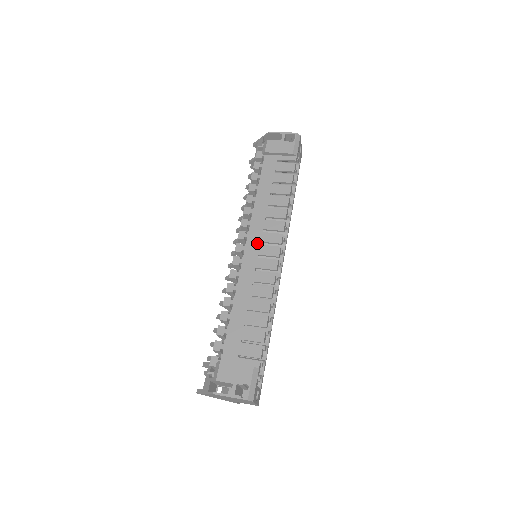
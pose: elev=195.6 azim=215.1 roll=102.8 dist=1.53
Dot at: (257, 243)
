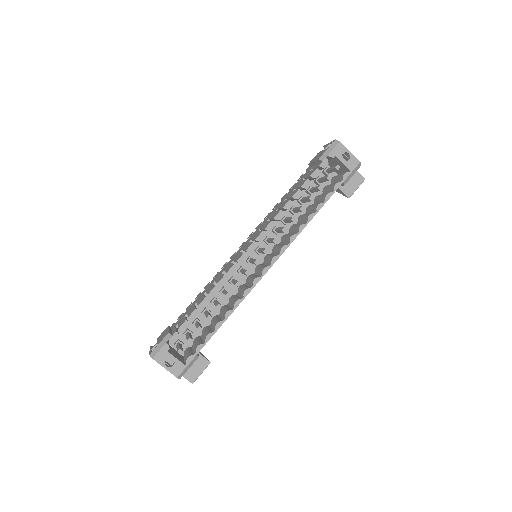
Dot at: (249, 240)
